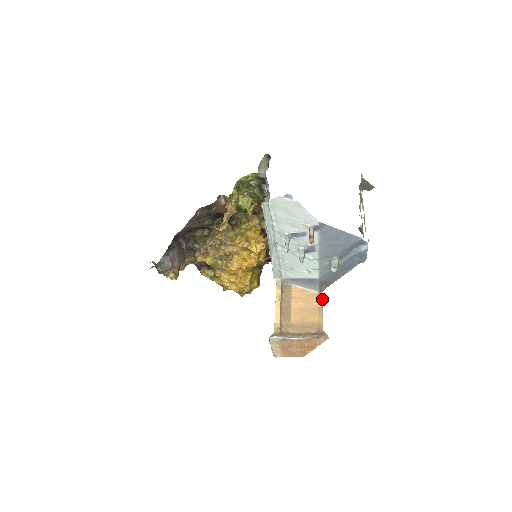
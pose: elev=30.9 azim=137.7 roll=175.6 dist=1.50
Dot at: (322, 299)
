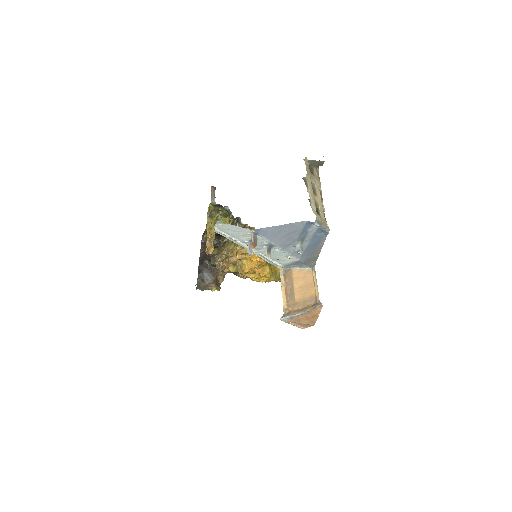
Dot at: (315, 273)
